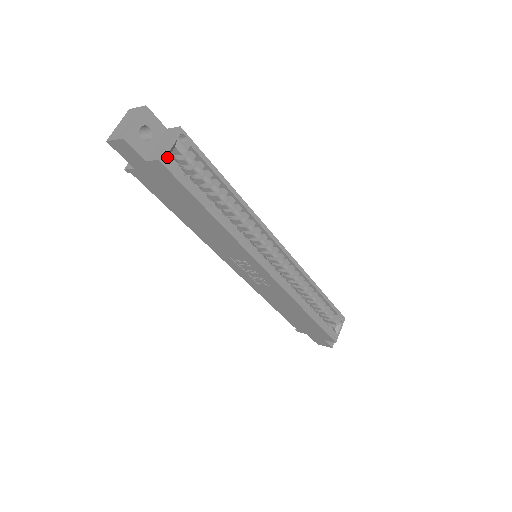
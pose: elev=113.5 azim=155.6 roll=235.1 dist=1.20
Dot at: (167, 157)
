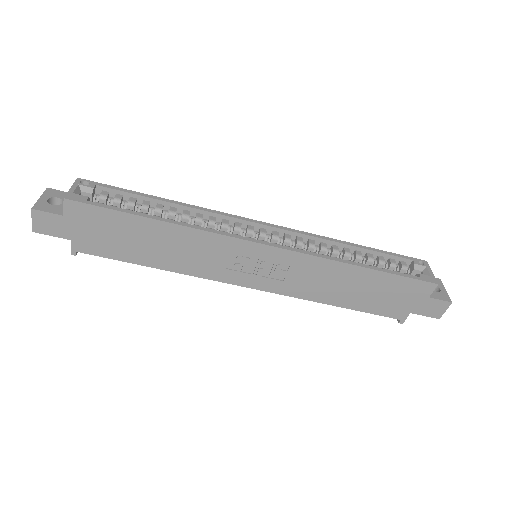
Dot at: (73, 195)
